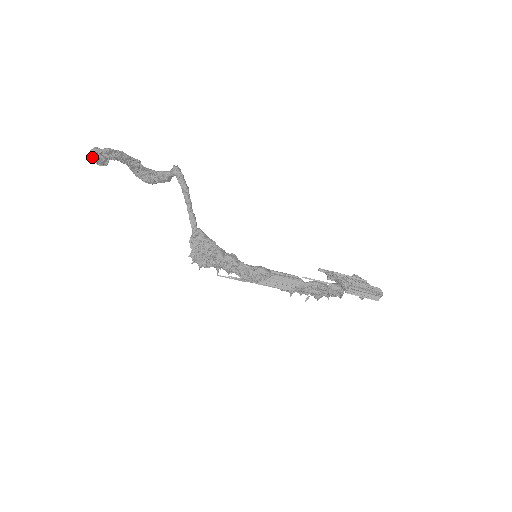
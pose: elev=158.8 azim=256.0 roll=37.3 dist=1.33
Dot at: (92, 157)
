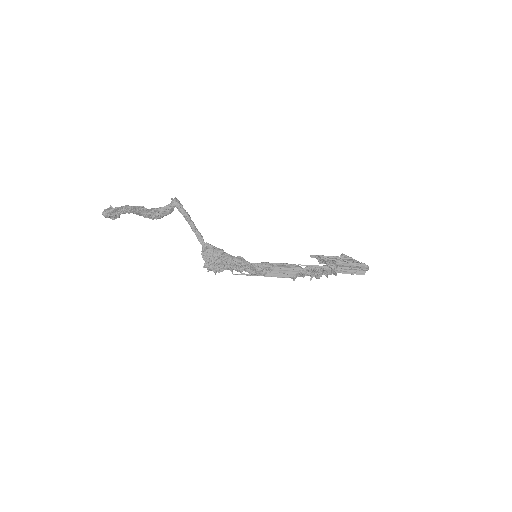
Dot at: occluded
